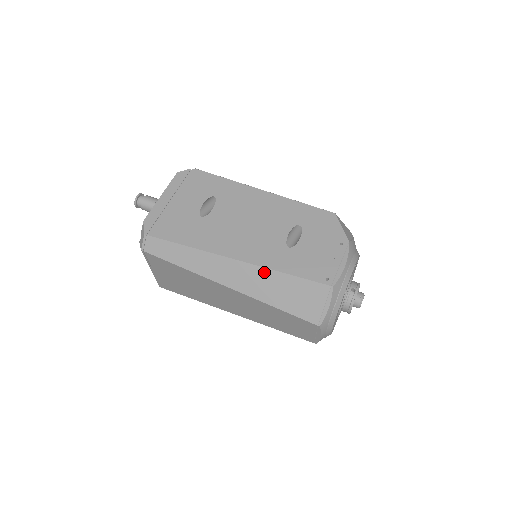
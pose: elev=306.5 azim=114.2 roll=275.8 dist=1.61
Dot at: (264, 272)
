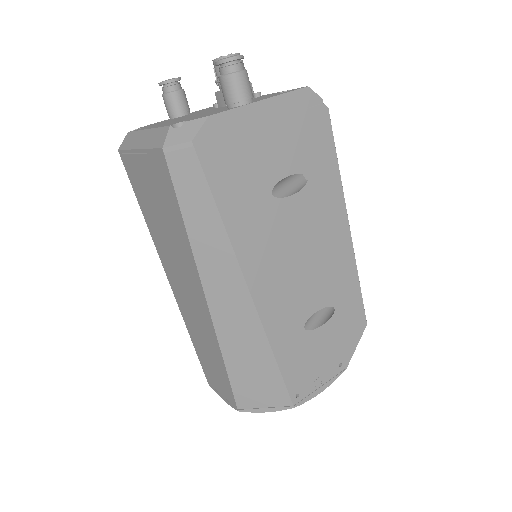
Dot at: (259, 334)
